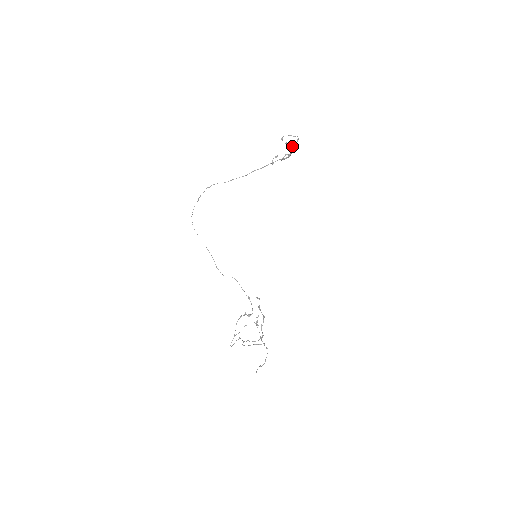
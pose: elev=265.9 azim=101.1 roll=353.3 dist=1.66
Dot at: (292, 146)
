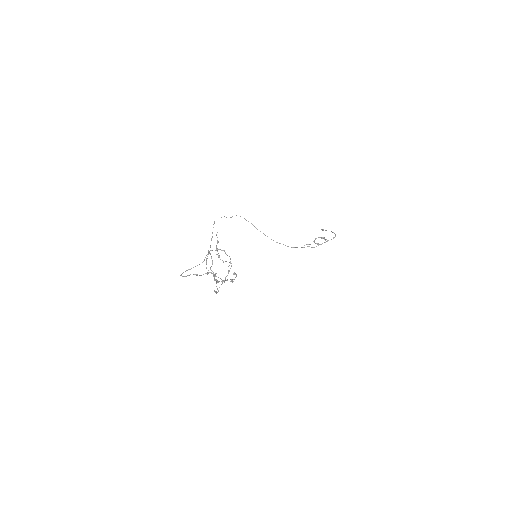
Dot at: occluded
